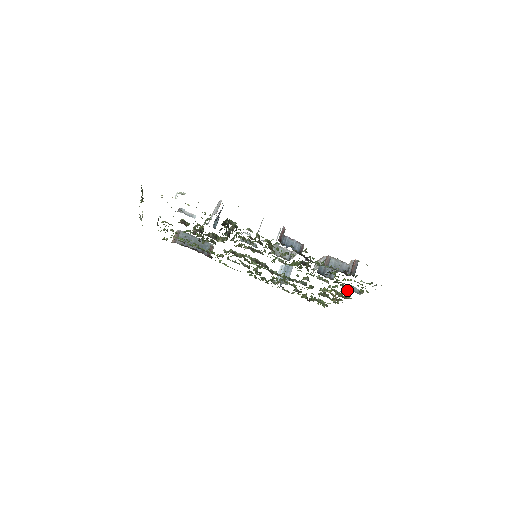
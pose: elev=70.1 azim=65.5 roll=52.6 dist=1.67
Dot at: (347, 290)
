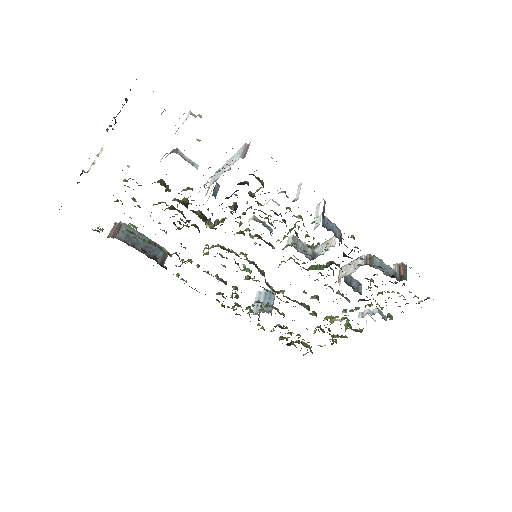
Dot at: (371, 314)
